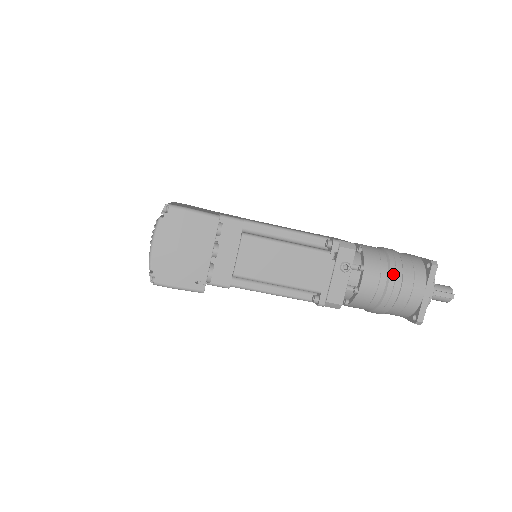
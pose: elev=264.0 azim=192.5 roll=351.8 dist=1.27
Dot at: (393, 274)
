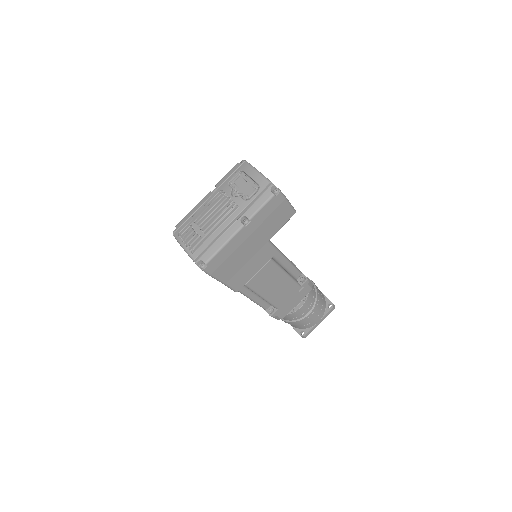
Dot at: occluded
